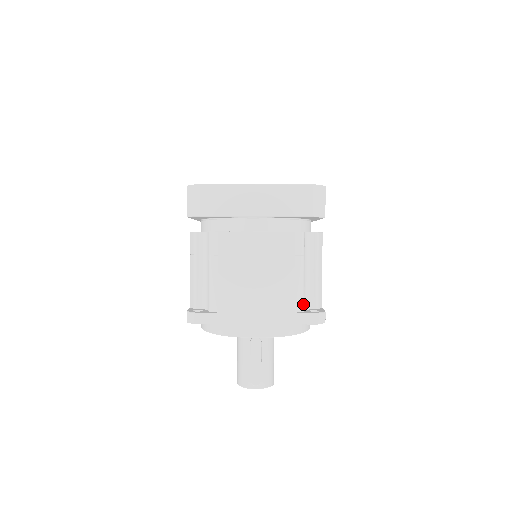
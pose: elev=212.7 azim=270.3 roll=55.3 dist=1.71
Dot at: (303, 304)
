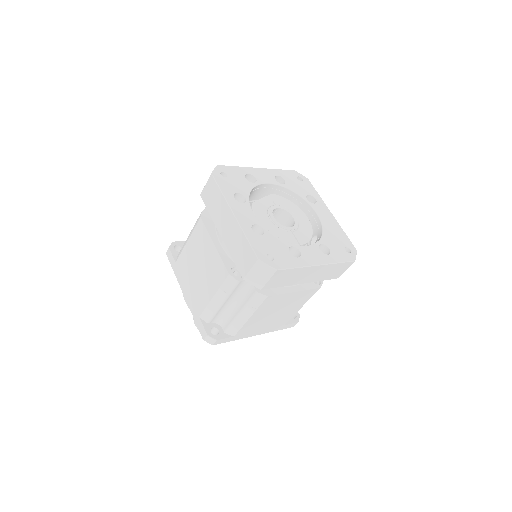
Dot at: occluded
